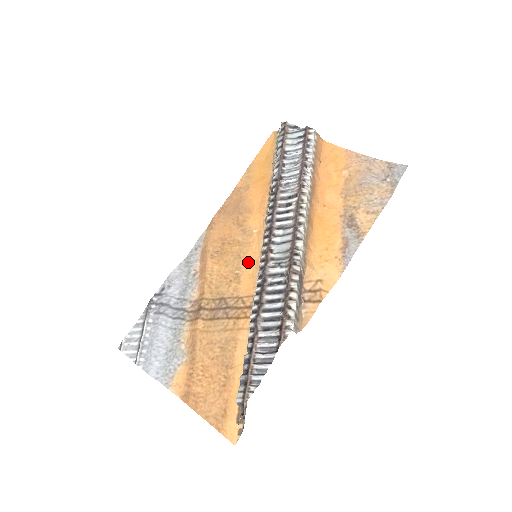
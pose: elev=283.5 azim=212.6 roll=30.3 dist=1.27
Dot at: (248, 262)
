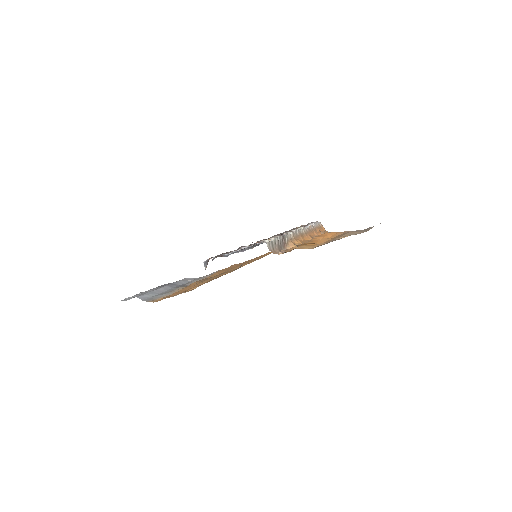
Dot at: occluded
